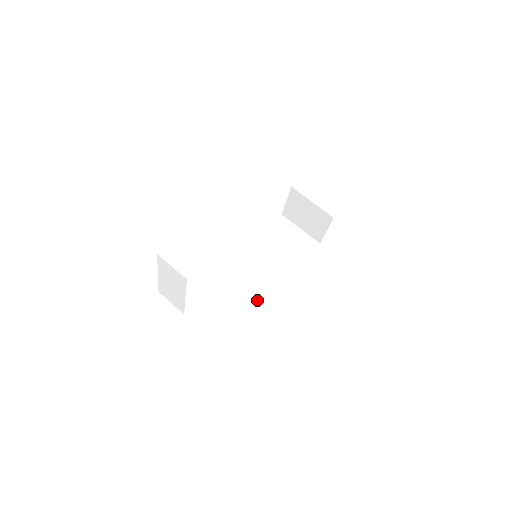
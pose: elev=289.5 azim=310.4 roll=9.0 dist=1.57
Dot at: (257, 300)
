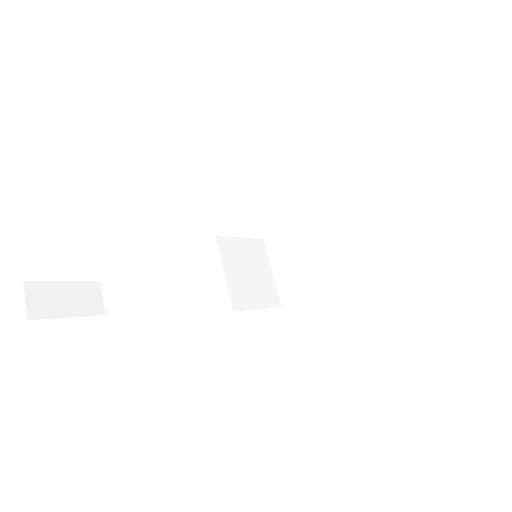
Dot at: (289, 293)
